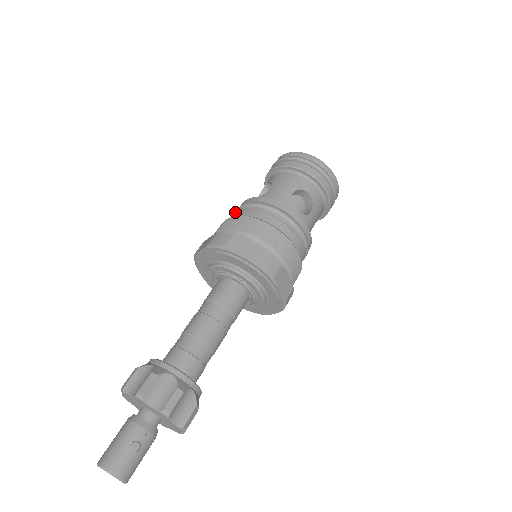
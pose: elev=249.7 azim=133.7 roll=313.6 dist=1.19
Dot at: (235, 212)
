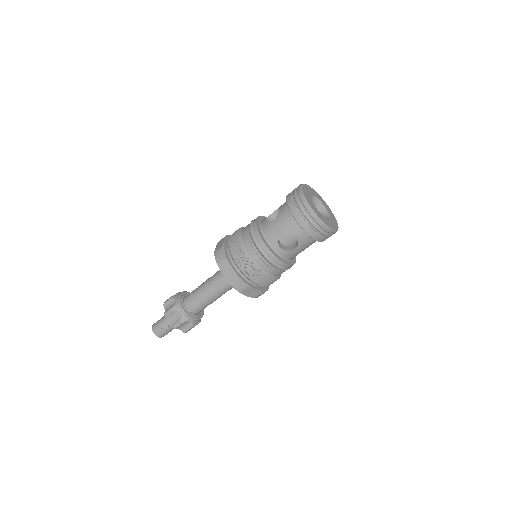
Dot at: (248, 225)
